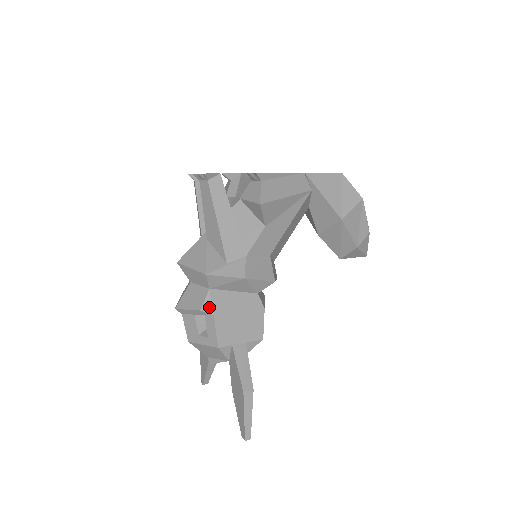
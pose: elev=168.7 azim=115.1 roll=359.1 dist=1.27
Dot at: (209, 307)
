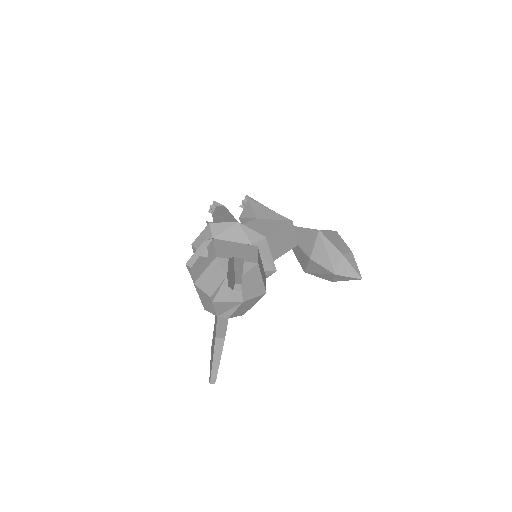
Dot at: (210, 239)
